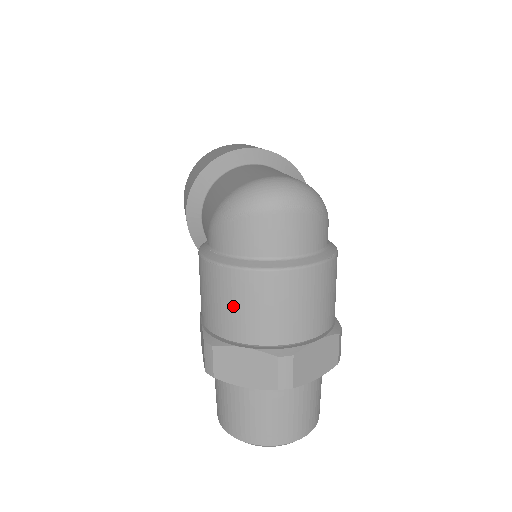
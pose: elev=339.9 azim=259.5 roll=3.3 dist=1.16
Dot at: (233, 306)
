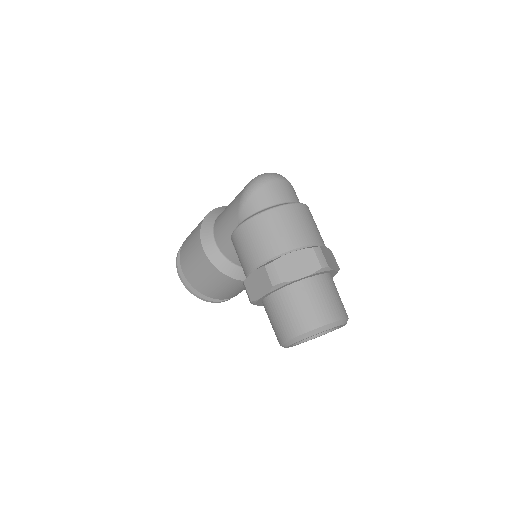
Dot at: (276, 231)
